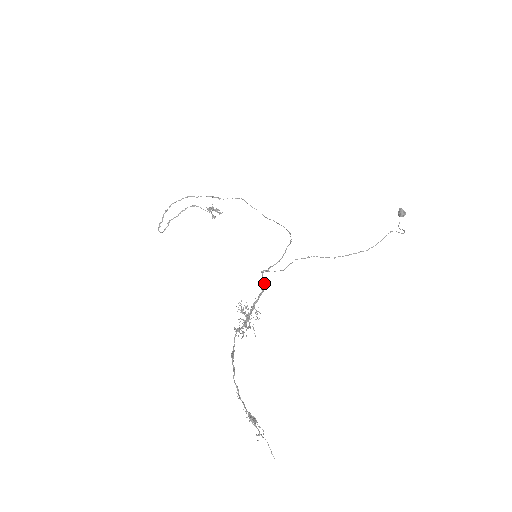
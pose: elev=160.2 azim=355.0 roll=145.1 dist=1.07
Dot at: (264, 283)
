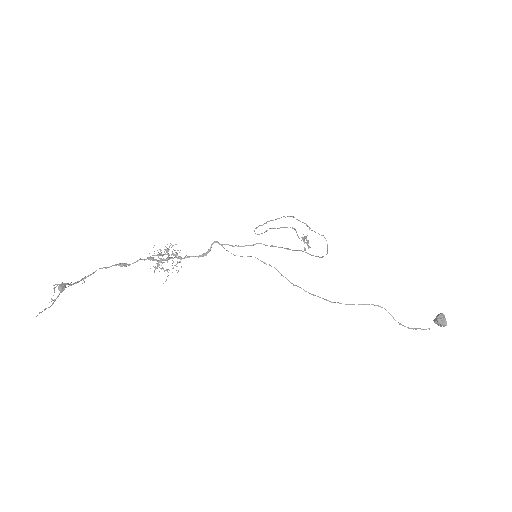
Dot at: (208, 250)
